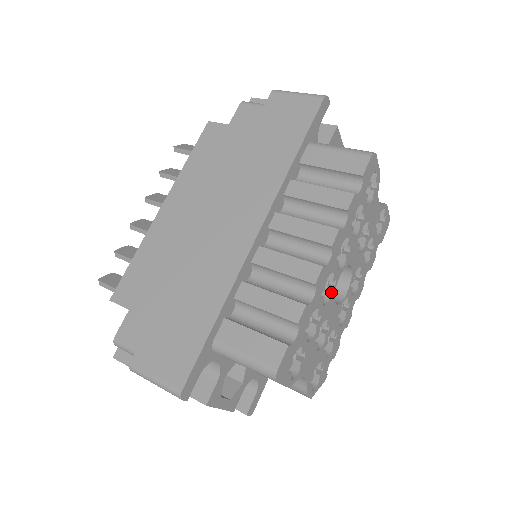
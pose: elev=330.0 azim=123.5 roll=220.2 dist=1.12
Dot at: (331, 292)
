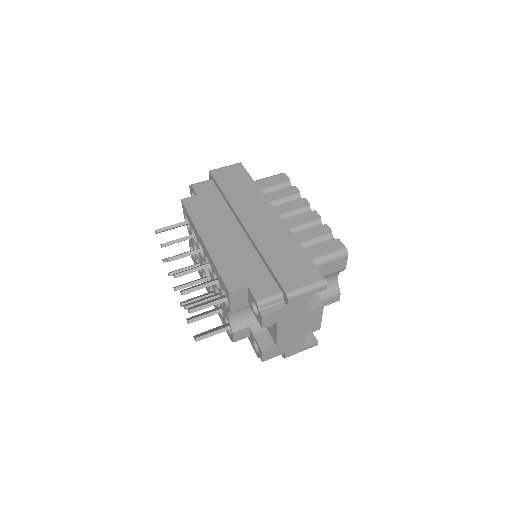
Dot at: occluded
